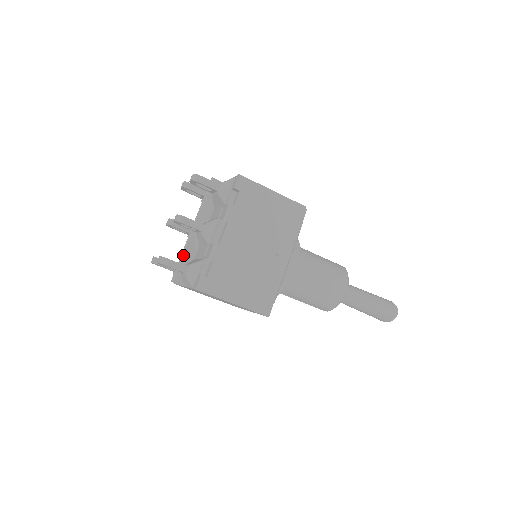
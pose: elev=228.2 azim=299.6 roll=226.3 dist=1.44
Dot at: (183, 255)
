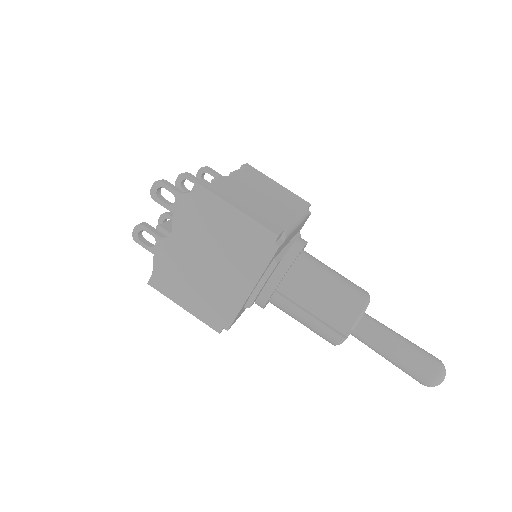
Dot at: occluded
